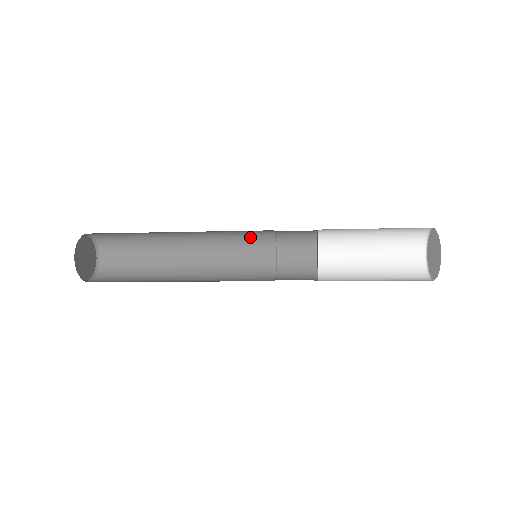
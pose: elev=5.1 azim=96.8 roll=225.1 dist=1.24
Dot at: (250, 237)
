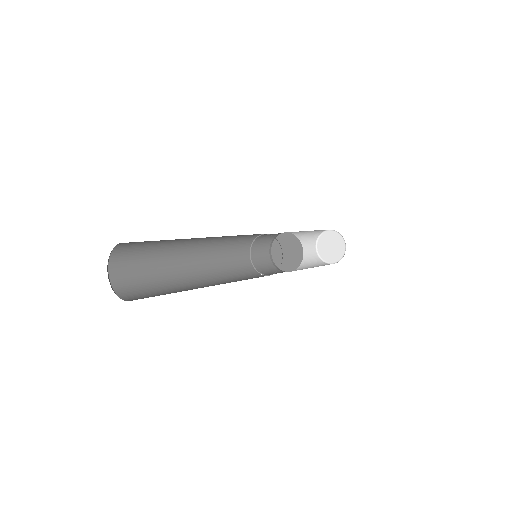
Dot at: (248, 235)
